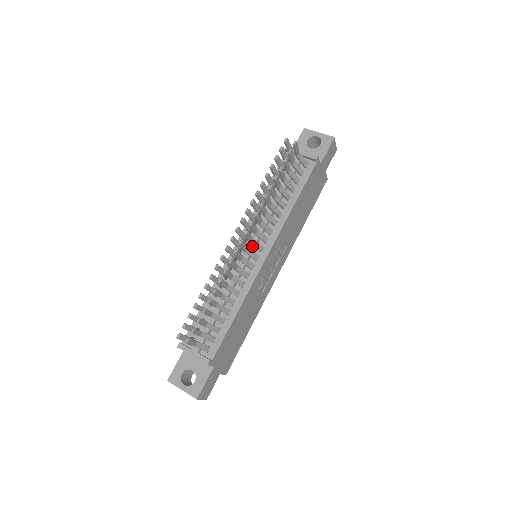
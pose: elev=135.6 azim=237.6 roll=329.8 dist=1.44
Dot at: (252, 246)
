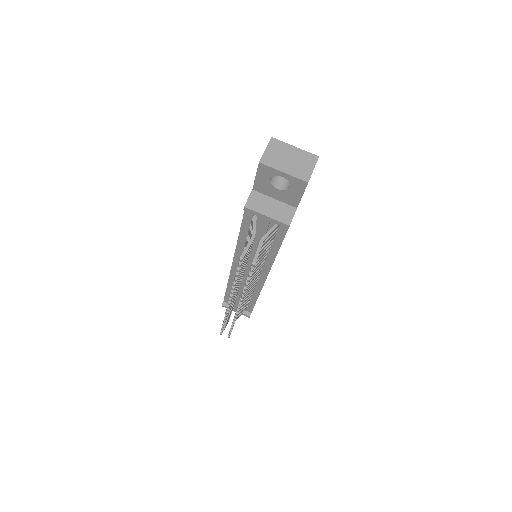
Dot at: occluded
